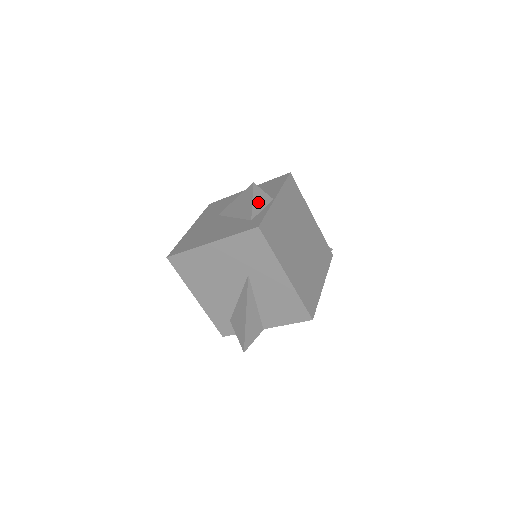
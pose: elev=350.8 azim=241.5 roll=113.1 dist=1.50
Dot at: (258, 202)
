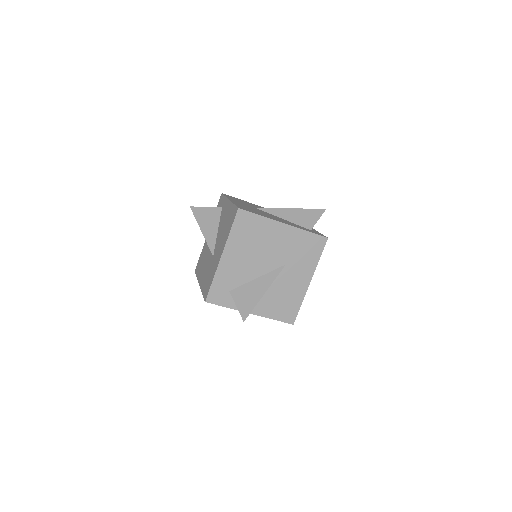
Dot at: occluded
